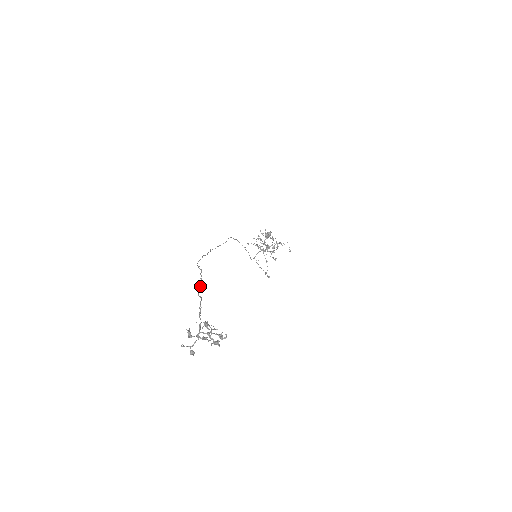
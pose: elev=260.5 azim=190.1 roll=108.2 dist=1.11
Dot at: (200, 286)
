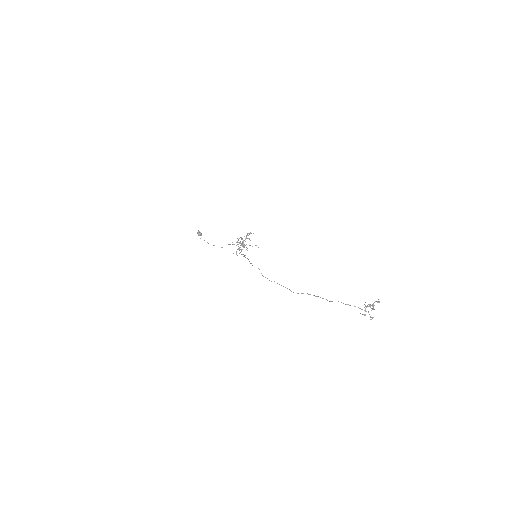
Dot at: (322, 298)
